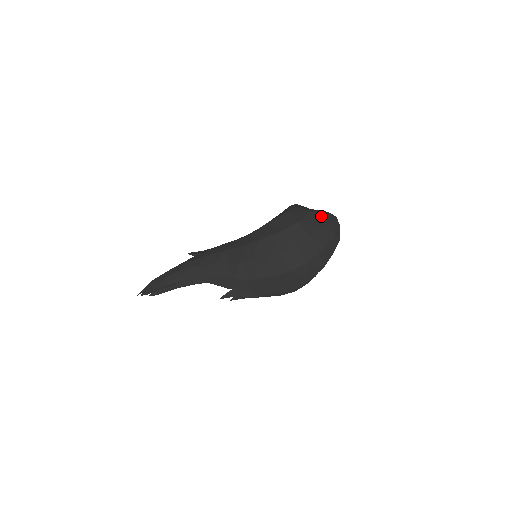
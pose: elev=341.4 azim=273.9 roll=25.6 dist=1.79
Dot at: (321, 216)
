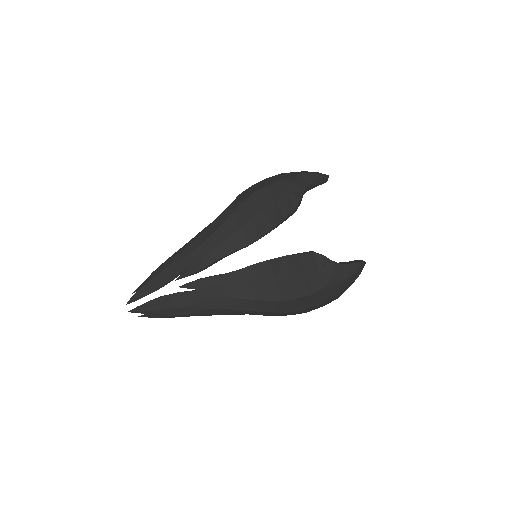
Dot at: (353, 277)
